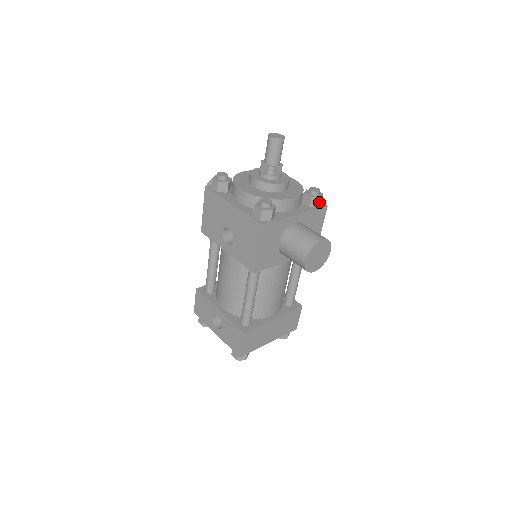
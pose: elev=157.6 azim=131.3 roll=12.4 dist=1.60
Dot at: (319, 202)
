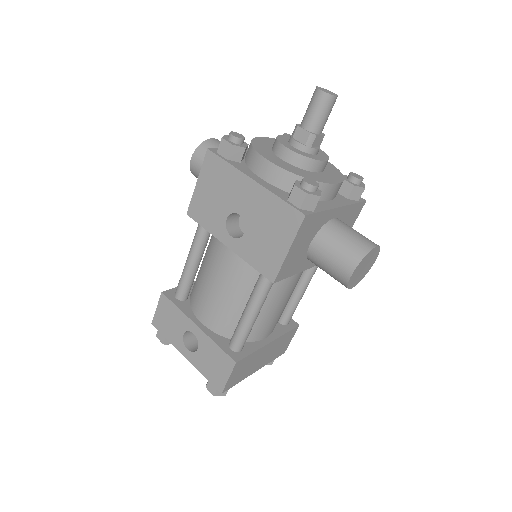
Dot at: (361, 194)
